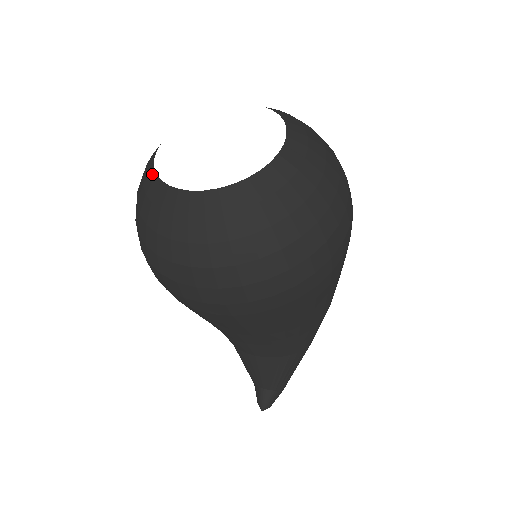
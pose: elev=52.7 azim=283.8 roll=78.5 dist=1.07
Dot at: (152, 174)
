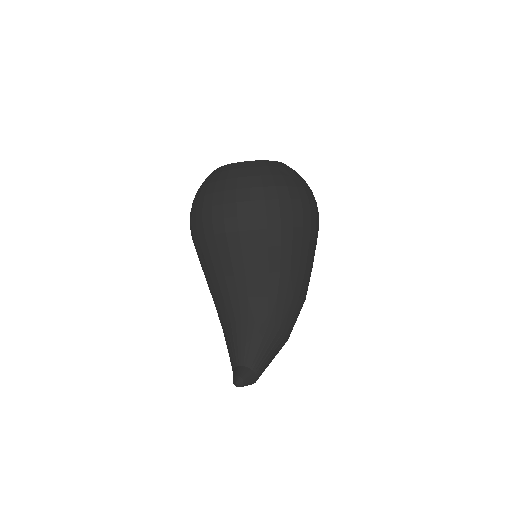
Dot at: occluded
